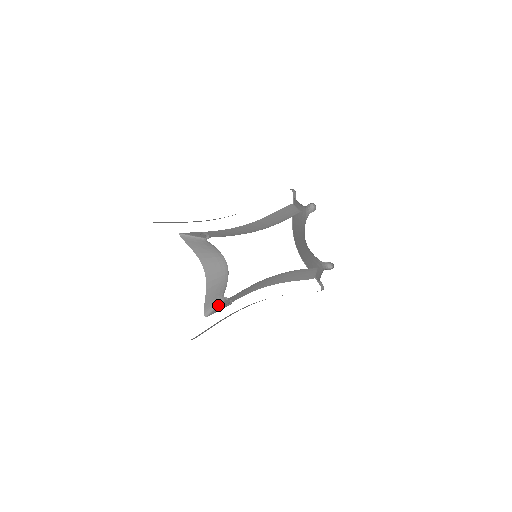
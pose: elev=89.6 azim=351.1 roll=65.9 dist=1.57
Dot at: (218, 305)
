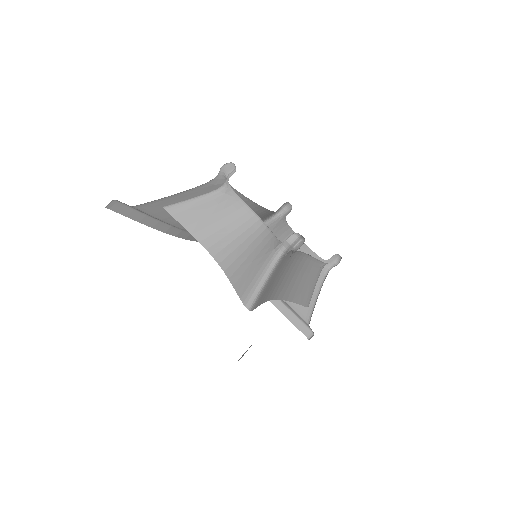
Dot at: (269, 275)
